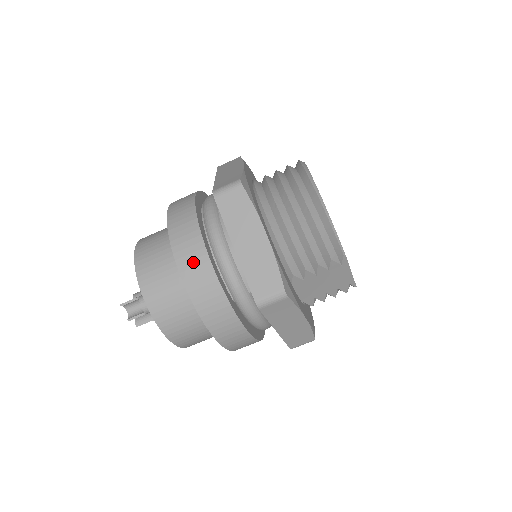
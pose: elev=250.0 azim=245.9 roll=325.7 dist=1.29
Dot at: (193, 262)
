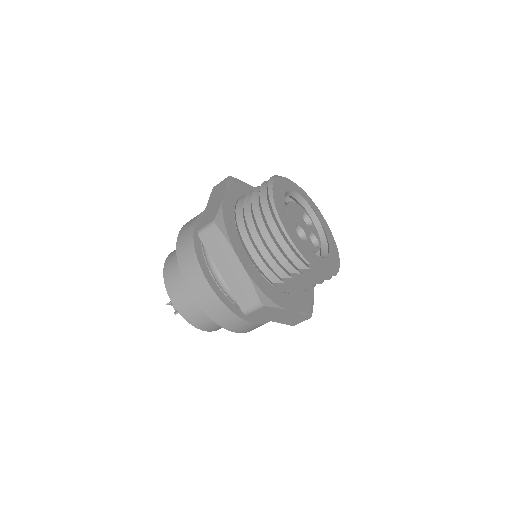
Dot at: (197, 284)
